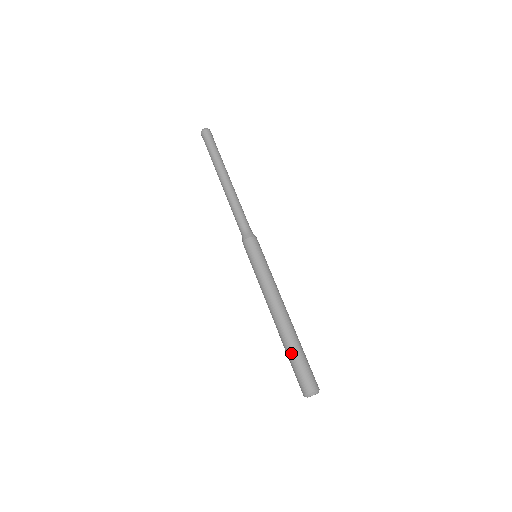
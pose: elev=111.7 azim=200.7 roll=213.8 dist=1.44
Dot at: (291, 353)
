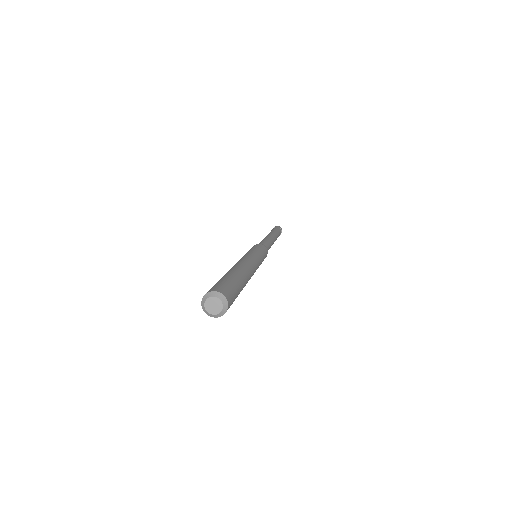
Dot at: occluded
